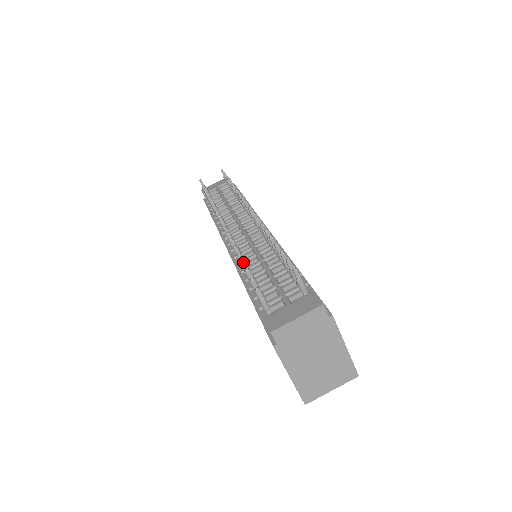
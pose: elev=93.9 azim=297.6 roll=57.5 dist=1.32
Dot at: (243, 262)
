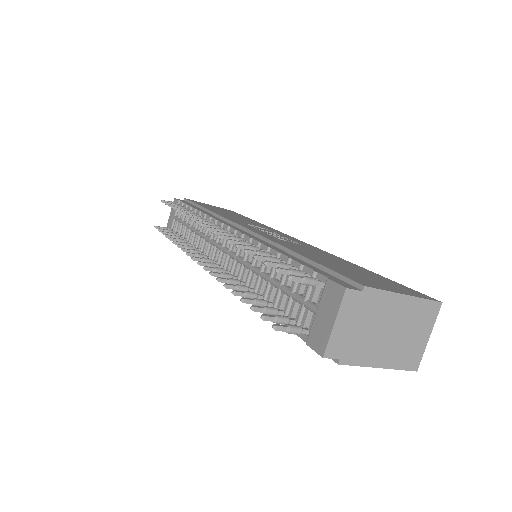
Dot at: (243, 300)
